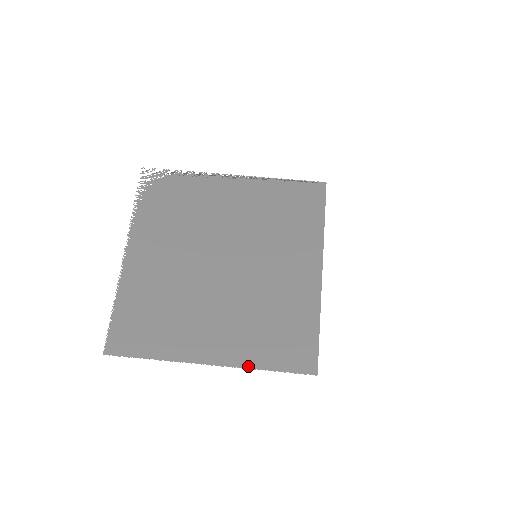
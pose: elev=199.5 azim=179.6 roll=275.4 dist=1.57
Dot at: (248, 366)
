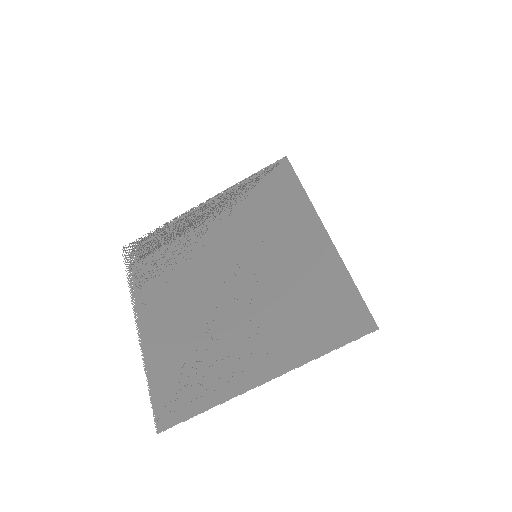
Dot at: (302, 362)
